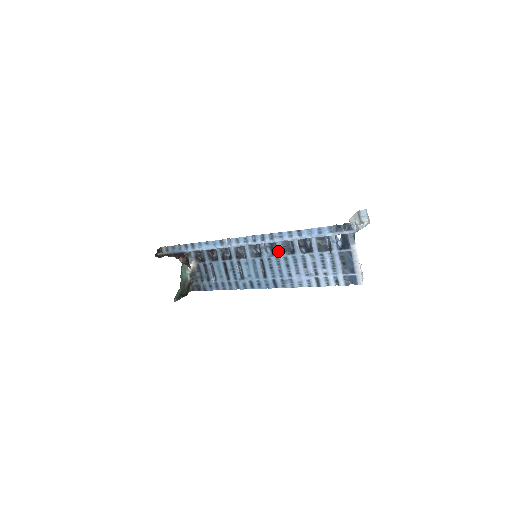
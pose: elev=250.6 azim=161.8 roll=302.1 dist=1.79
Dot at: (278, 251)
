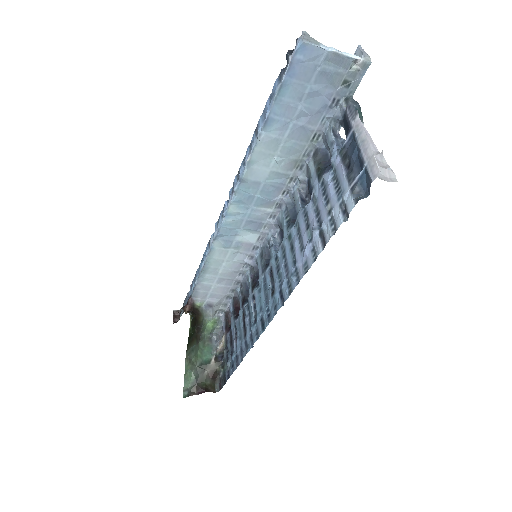
Dot at: (283, 234)
